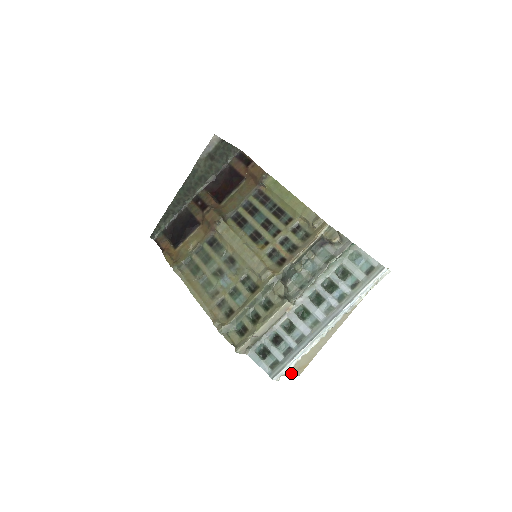
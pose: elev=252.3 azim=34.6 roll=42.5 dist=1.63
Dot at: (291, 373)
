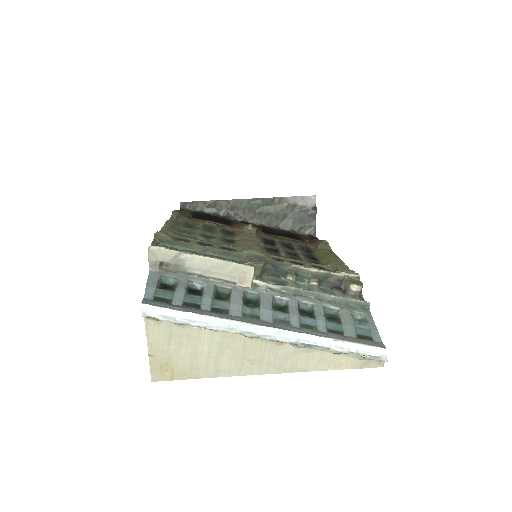
Dot at: (155, 352)
